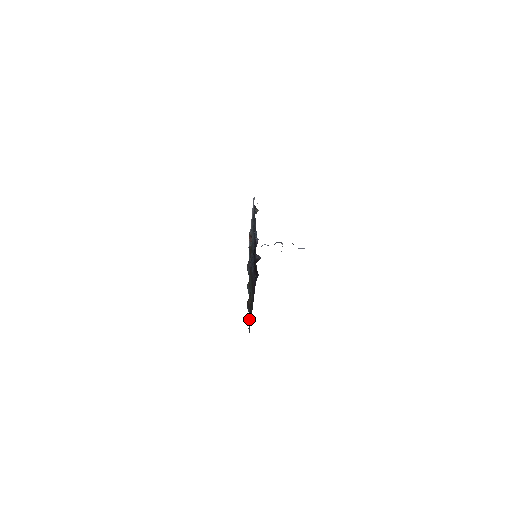
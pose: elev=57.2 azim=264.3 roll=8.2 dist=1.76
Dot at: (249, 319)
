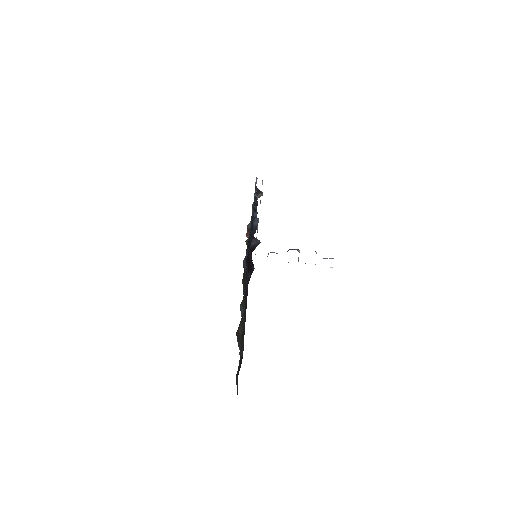
Dot at: occluded
